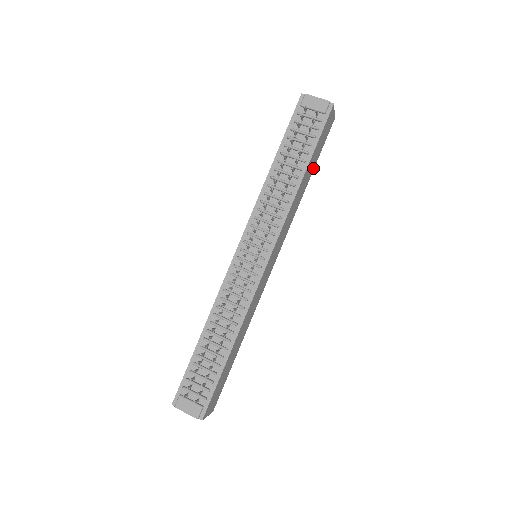
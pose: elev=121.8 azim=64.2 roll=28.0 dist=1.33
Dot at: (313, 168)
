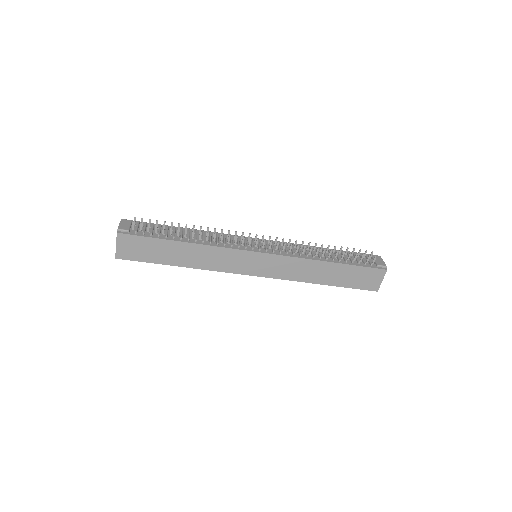
Dot at: (337, 284)
